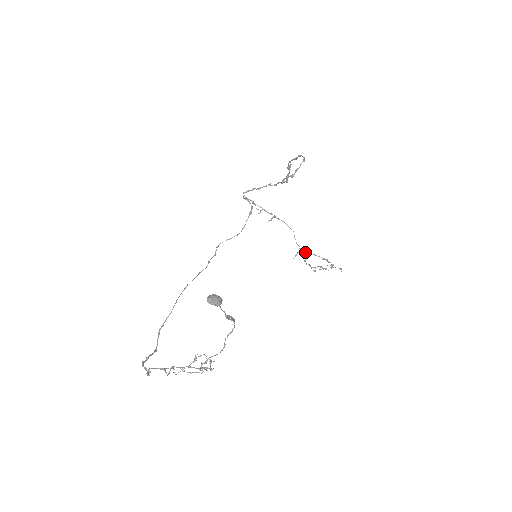
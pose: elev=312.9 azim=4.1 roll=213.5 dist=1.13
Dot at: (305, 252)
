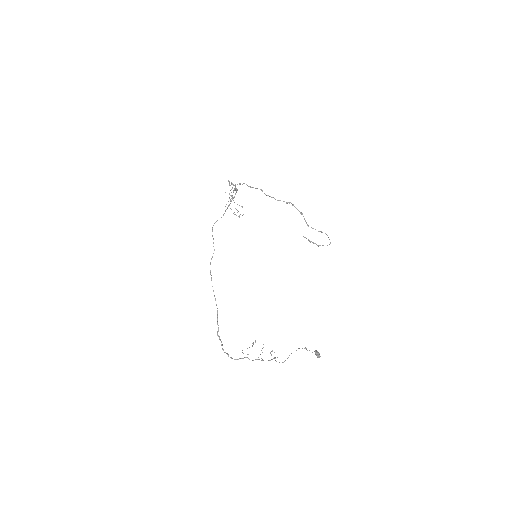
Dot at: occluded
